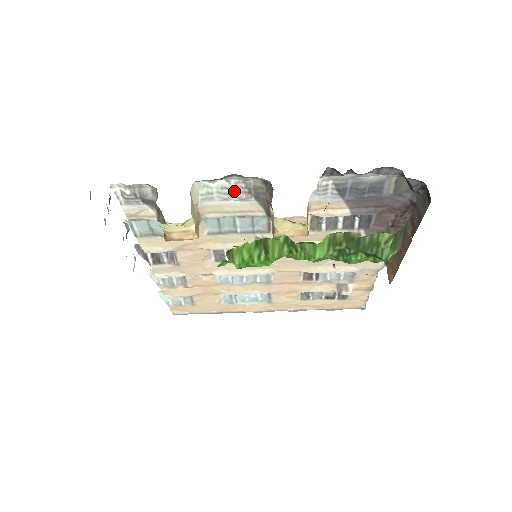
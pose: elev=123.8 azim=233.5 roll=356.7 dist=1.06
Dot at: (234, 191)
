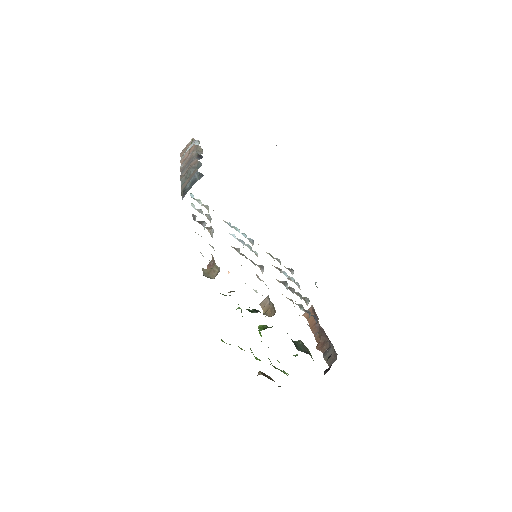
Dot at: occluded
